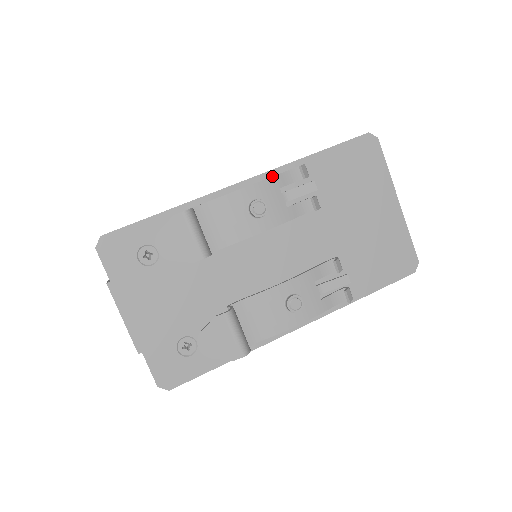
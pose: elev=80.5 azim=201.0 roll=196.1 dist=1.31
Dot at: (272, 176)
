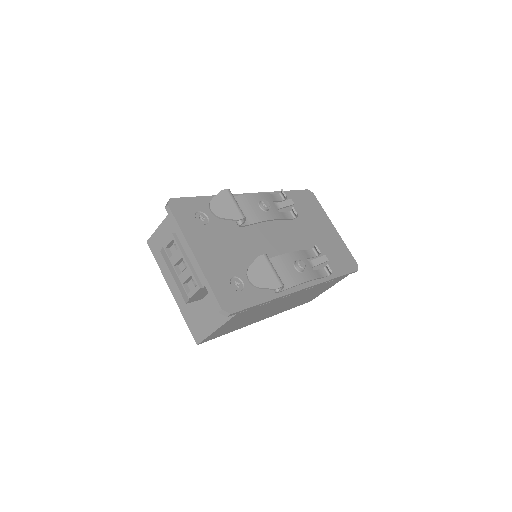
Dot at: (267, 193)
